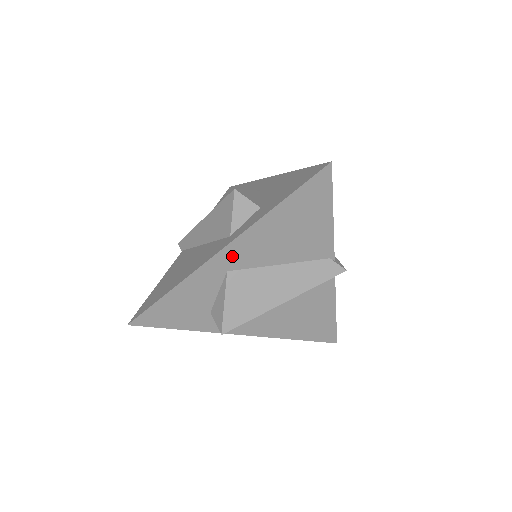
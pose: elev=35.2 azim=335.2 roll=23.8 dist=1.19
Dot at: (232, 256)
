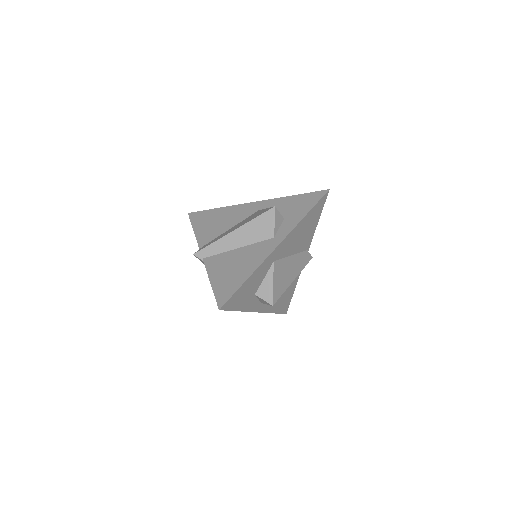
Dot at: (280, 250)
